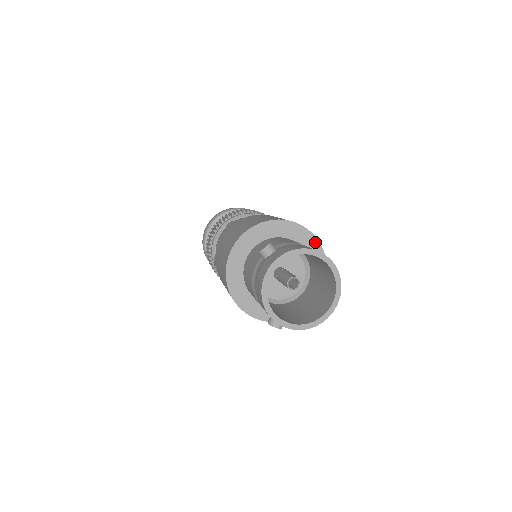
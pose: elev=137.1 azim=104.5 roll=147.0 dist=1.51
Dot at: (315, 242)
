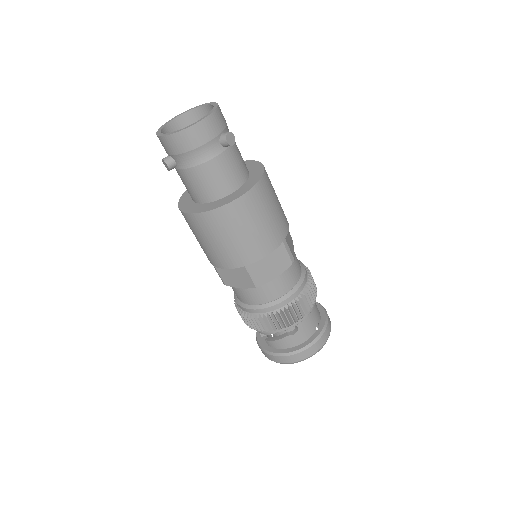
Dot at: (261, 170)
